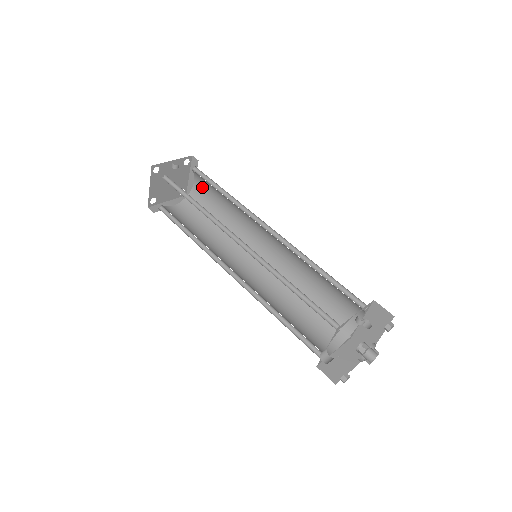
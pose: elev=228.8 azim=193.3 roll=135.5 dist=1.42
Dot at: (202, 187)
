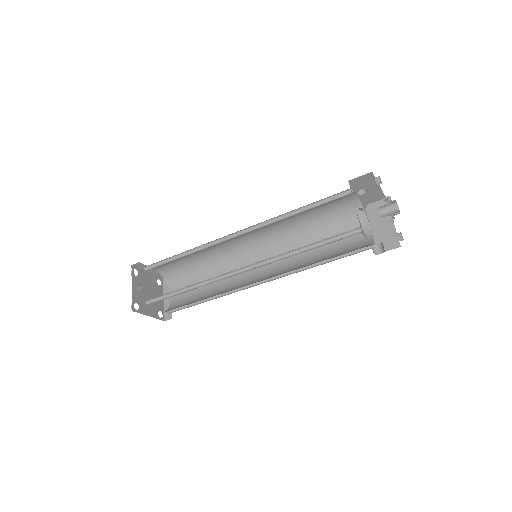
Dot at: (164, 267)
